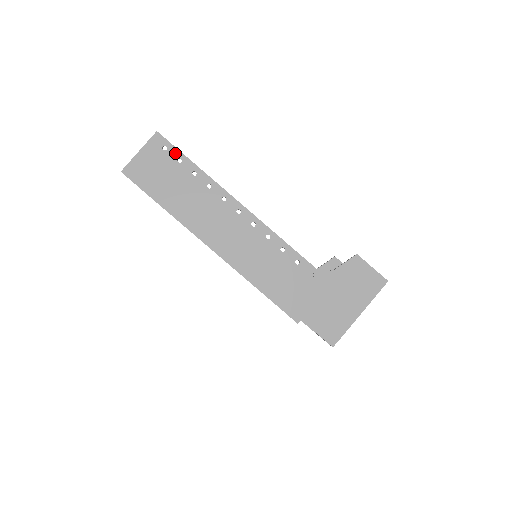
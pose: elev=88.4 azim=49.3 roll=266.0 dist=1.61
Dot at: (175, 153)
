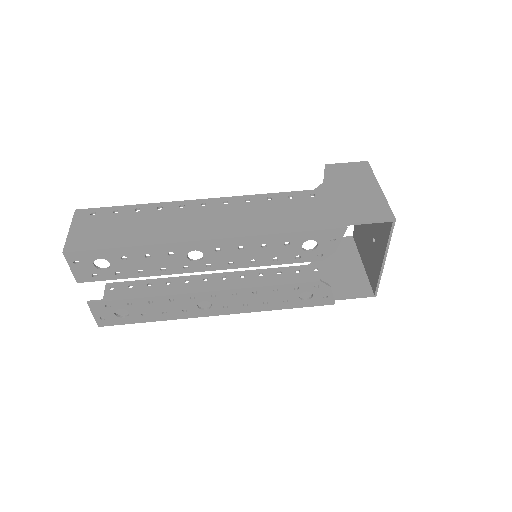
Dot at: (106, 210)
